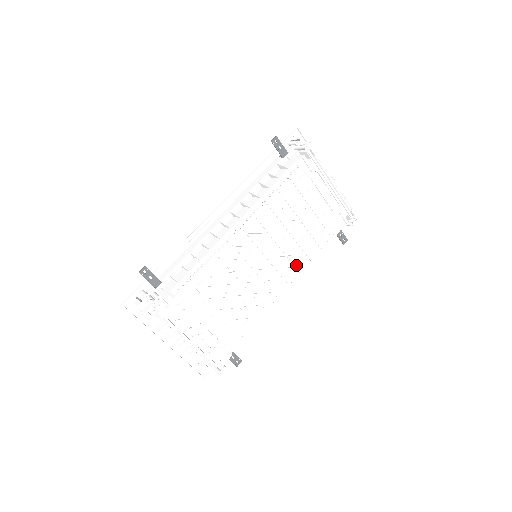
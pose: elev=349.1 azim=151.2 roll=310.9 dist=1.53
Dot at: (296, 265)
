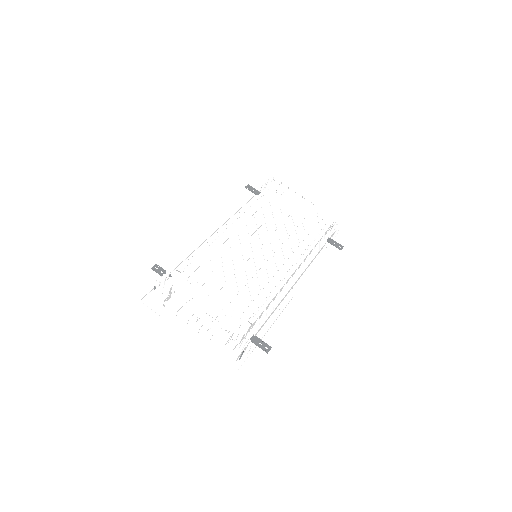
Dot at: (293, 252)
